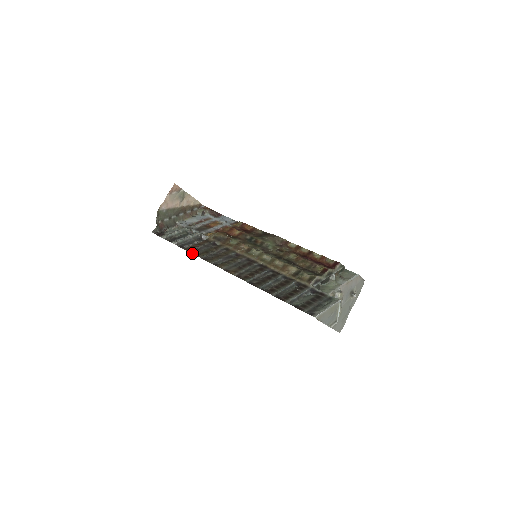
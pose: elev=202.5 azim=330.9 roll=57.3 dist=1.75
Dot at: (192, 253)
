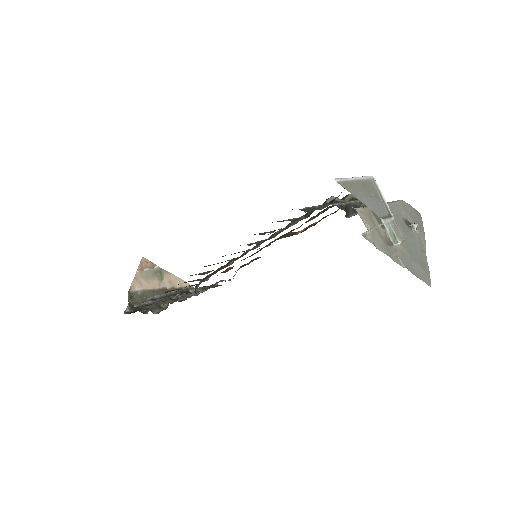
Dot at: (170, 291)
